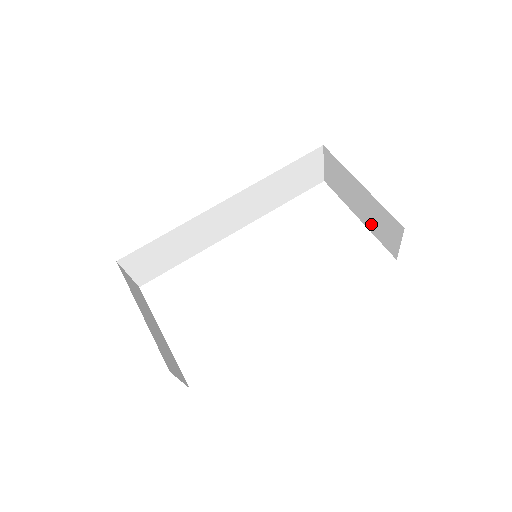
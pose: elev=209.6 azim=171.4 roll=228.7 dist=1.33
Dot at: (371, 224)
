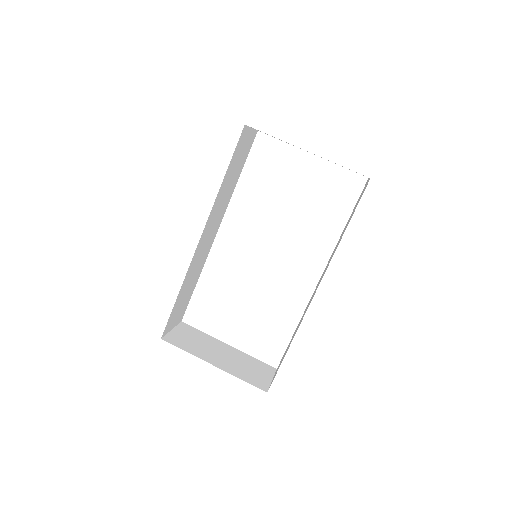
Dot at: occluded
